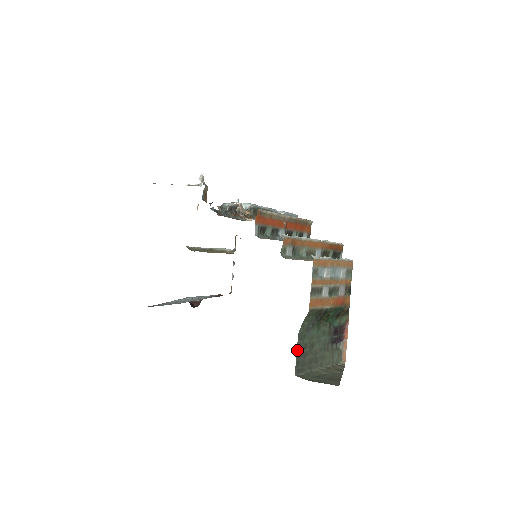
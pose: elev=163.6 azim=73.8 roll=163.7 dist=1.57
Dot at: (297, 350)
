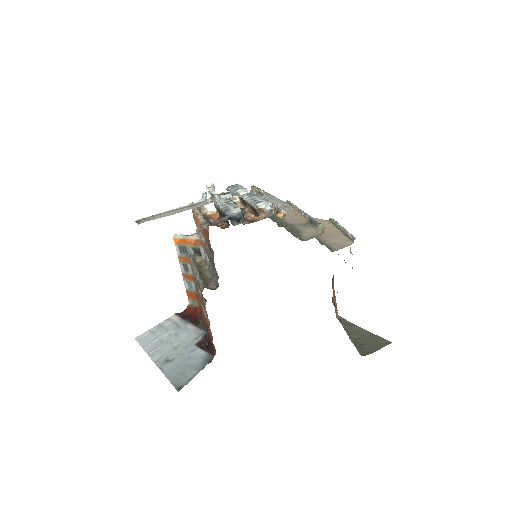
Dot at: occluded
